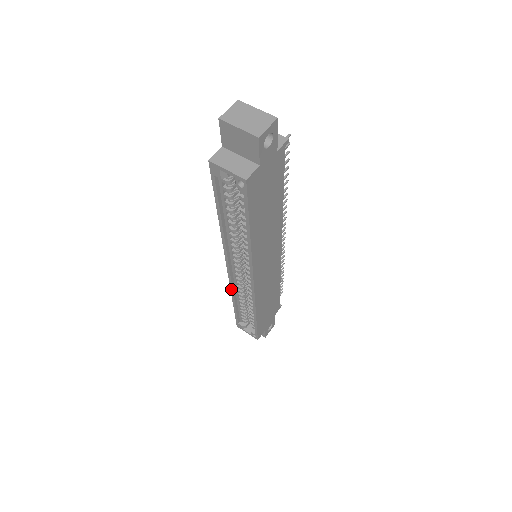
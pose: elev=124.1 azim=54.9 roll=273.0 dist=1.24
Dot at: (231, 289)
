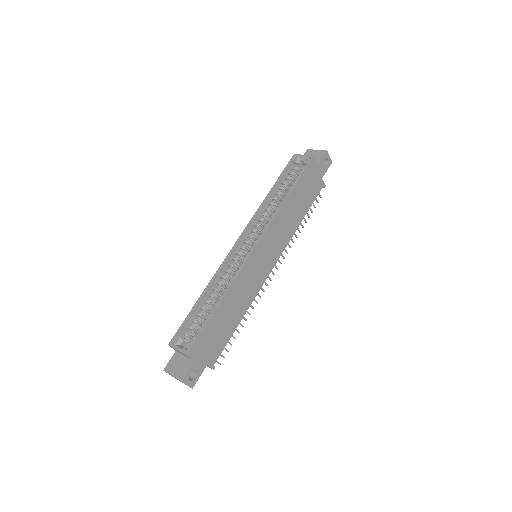
Dot at: (218, 271)
